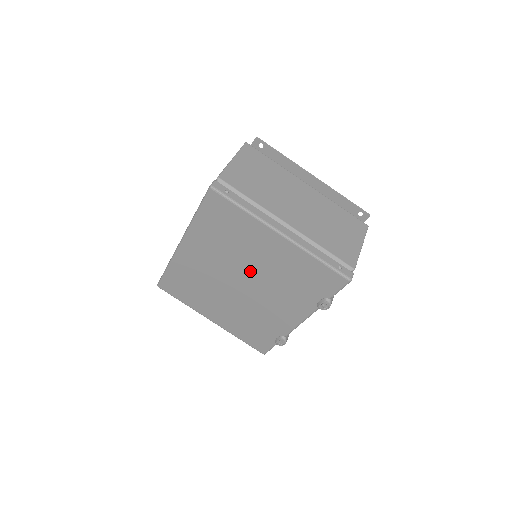
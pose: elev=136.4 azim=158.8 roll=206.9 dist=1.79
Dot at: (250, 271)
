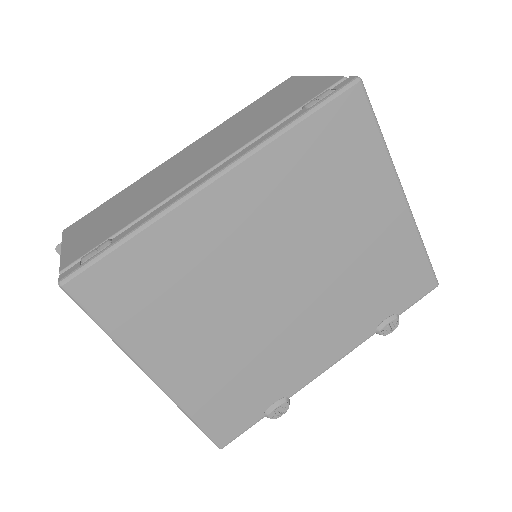
Dot at: (317, 258)
